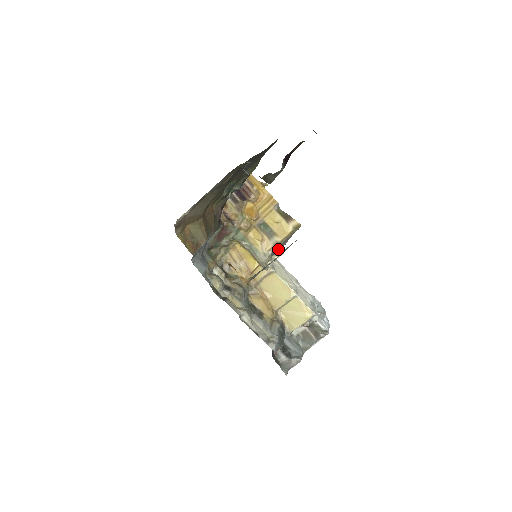
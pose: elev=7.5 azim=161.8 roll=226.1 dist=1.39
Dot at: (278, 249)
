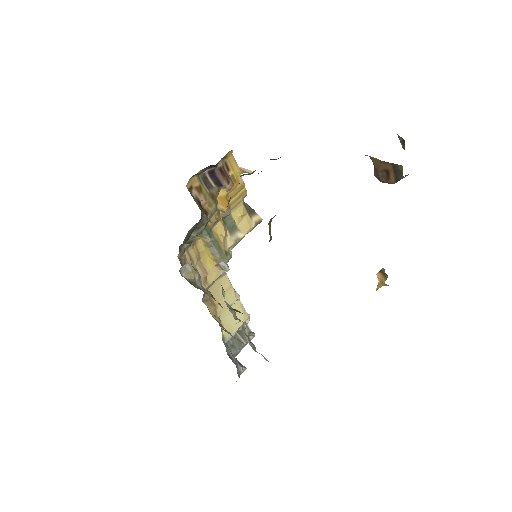
Dot at: occluded
